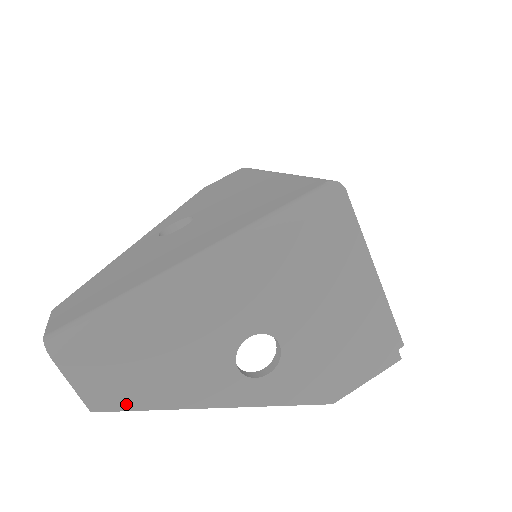
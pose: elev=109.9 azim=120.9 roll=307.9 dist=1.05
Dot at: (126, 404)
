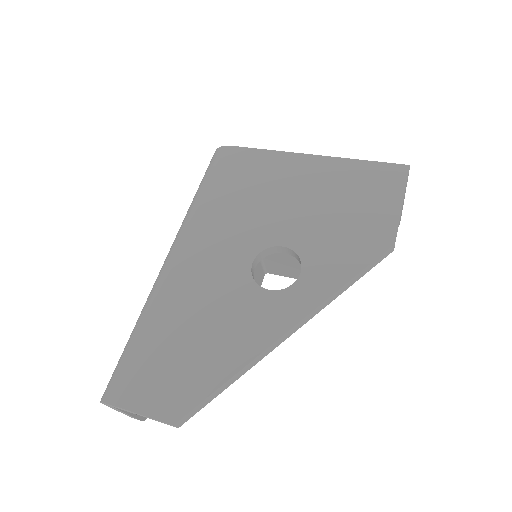
Dot at: (198, 394)
